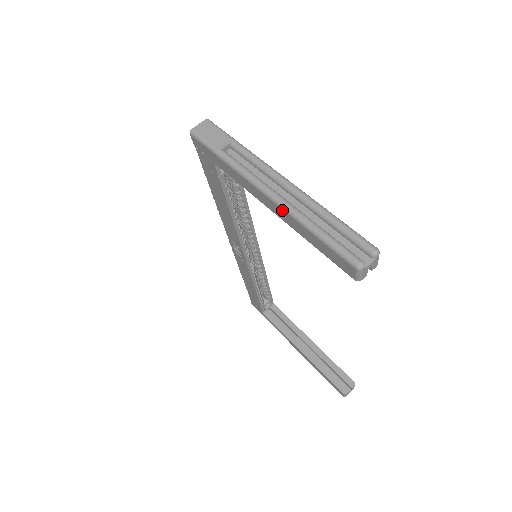
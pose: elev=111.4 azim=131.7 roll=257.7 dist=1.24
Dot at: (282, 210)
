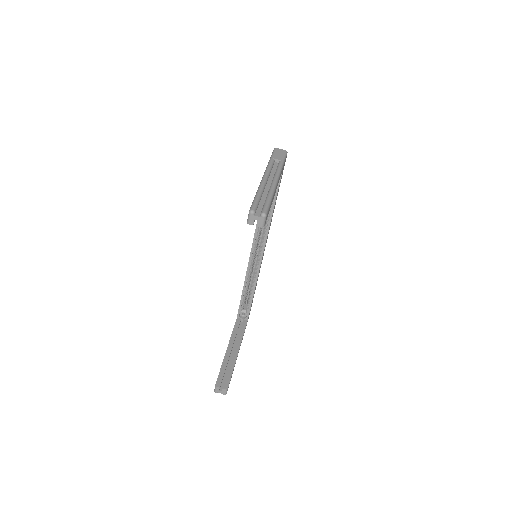
Dot at: occluded
